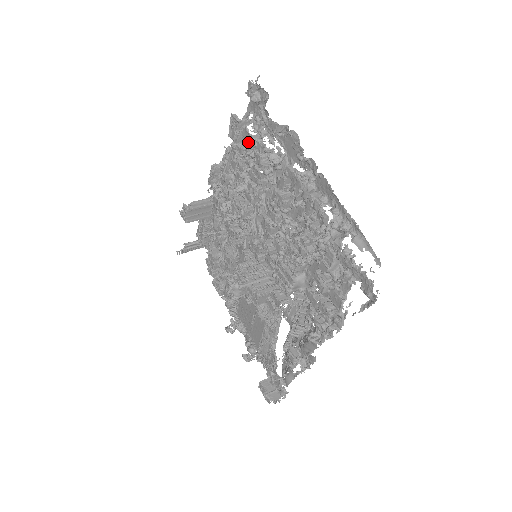
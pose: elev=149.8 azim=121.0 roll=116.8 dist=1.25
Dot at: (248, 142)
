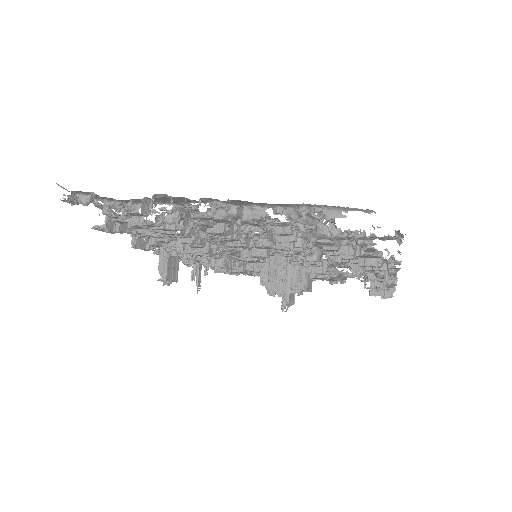
Dot at: (135, 227)
